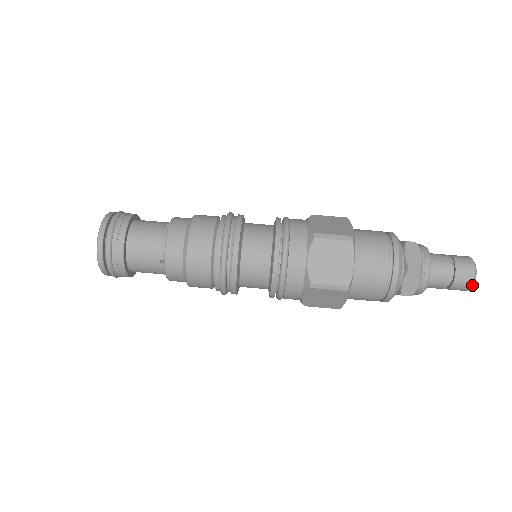
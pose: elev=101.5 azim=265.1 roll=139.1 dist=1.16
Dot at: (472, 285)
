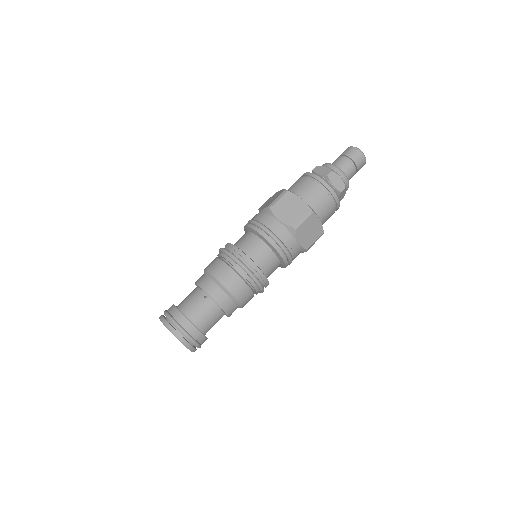
Dot at: (365, 163)
